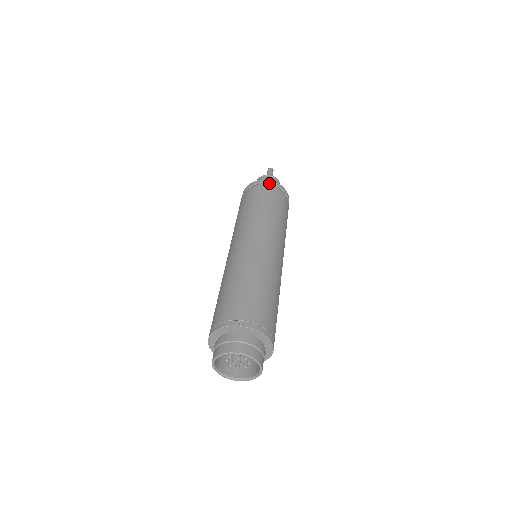
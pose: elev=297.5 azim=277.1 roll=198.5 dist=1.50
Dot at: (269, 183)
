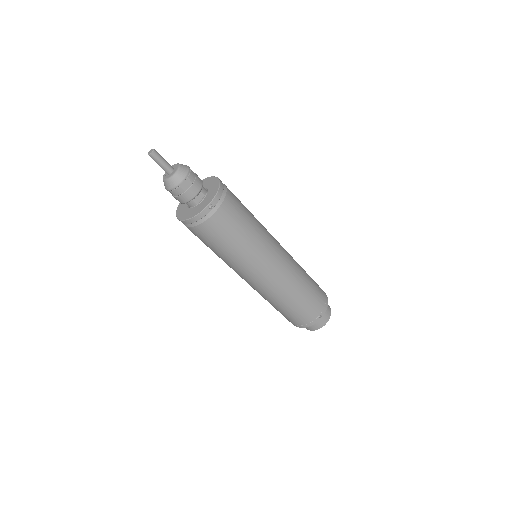
Dot at: (214, 206)
